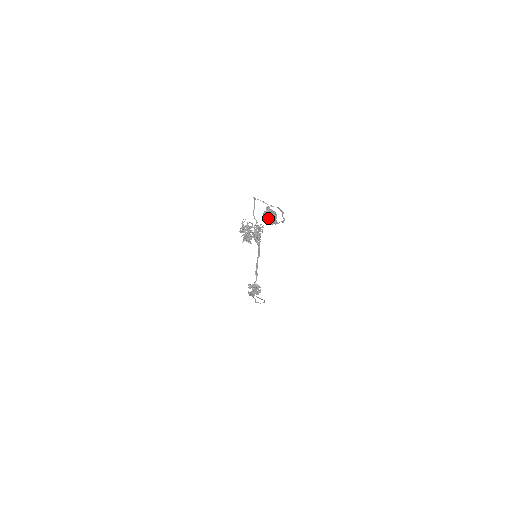
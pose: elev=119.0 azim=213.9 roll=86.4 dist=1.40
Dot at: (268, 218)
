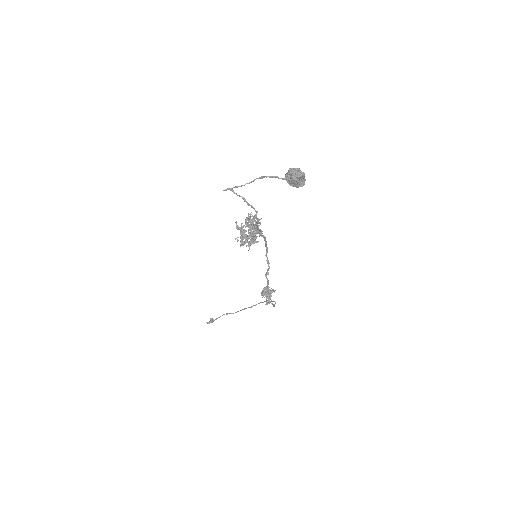
Dot at: (298, 181)
